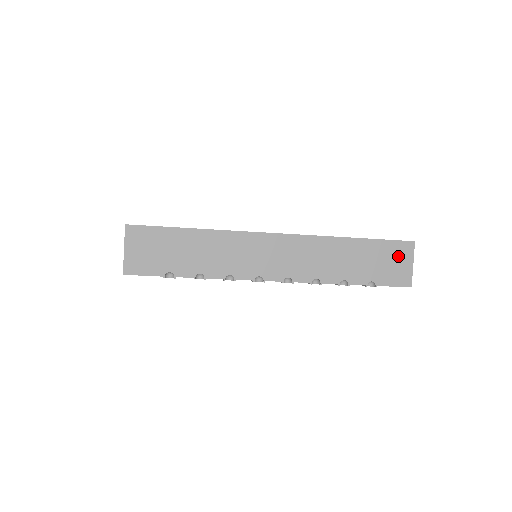
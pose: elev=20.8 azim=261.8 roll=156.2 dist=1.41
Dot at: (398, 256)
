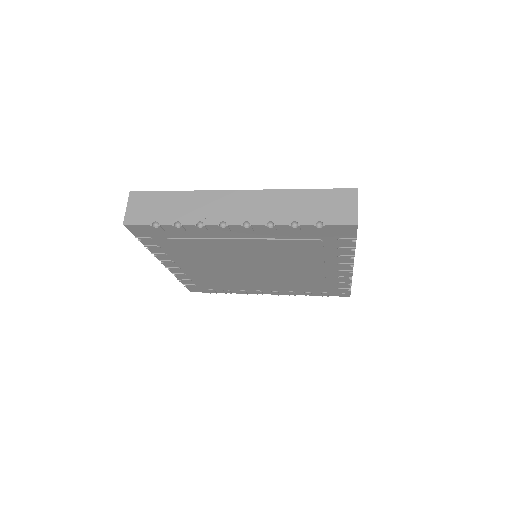
Dot at: (343, 200)
